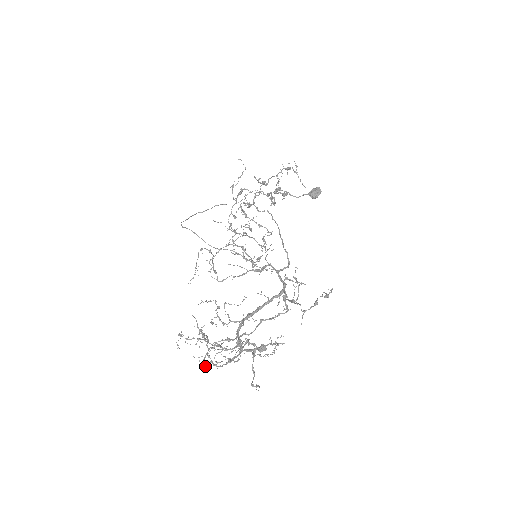
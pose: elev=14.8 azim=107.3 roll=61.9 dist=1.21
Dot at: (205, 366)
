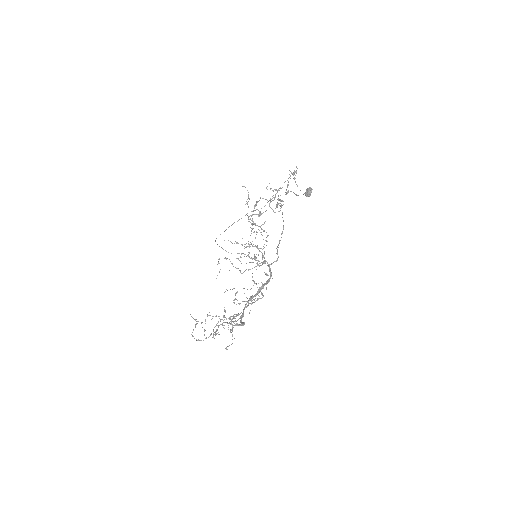
Dot at: occluded
